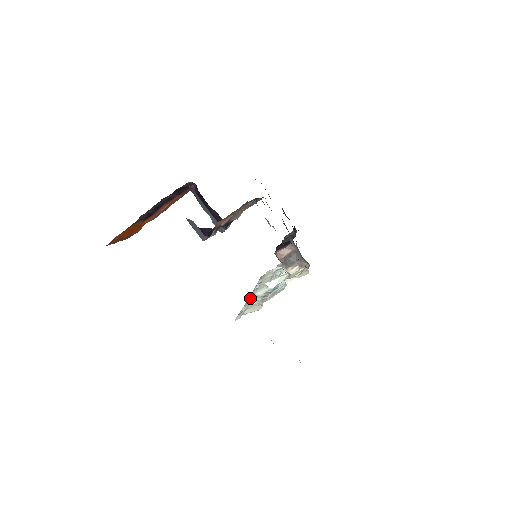
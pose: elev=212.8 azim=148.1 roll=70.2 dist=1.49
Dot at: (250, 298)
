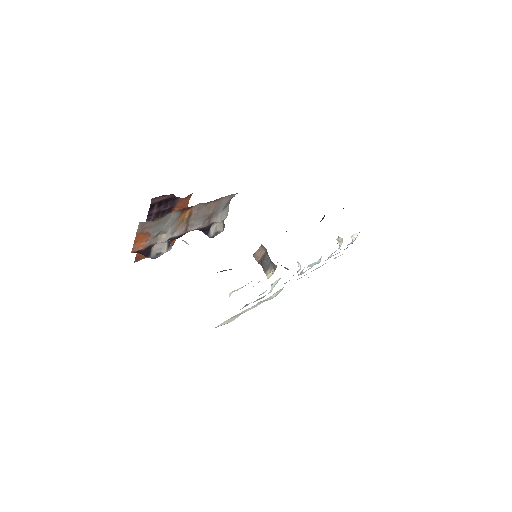
Dot at: occluded
